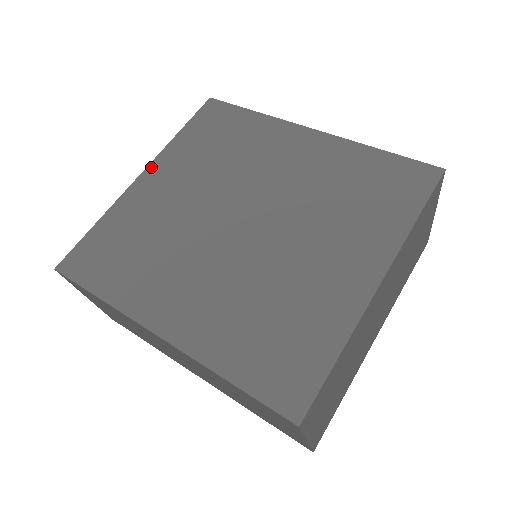
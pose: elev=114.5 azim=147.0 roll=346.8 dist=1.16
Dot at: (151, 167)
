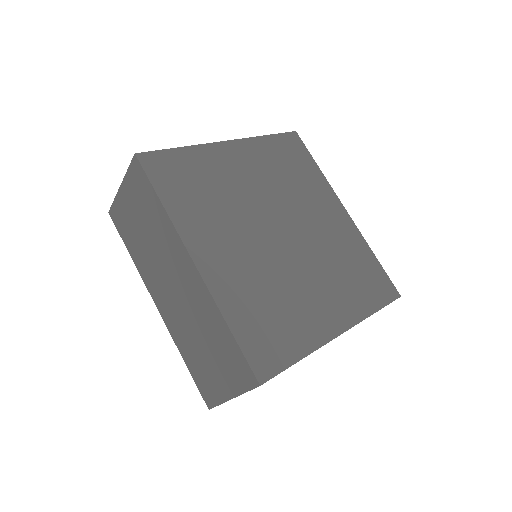
Dot at: (238, 142)
